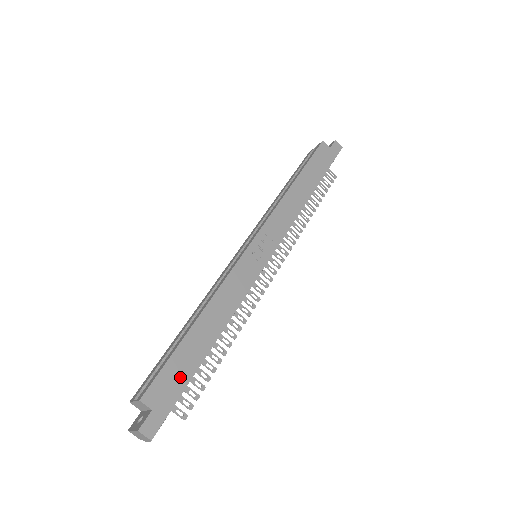
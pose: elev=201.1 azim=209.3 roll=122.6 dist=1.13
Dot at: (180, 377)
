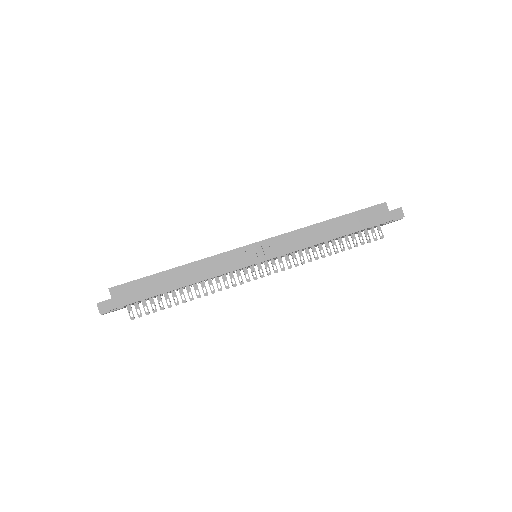
Dot at: (140, 293)
